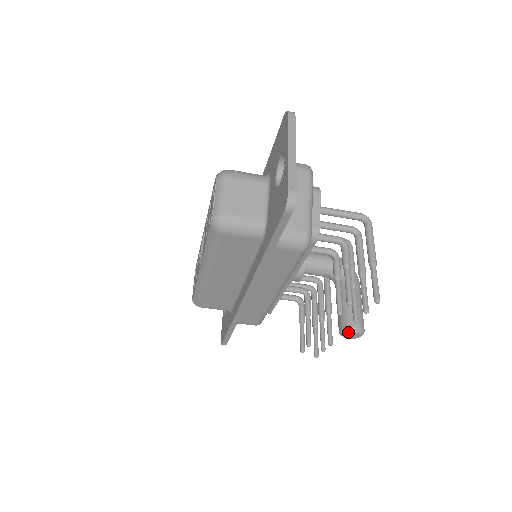
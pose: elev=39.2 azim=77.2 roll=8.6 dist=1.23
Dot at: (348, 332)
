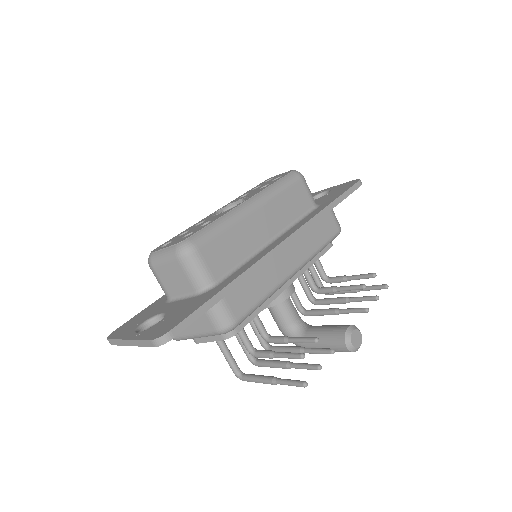
Dot at: (356, 328)
